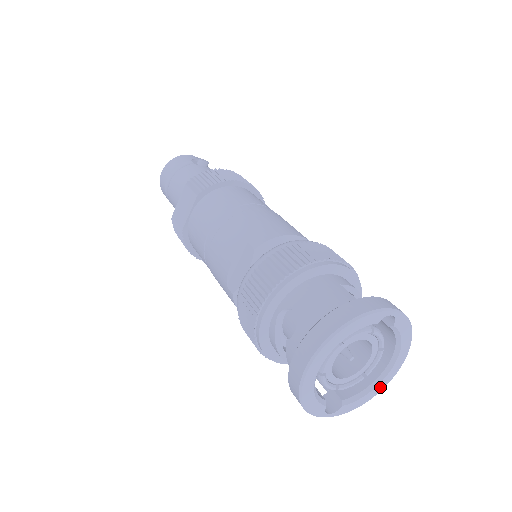
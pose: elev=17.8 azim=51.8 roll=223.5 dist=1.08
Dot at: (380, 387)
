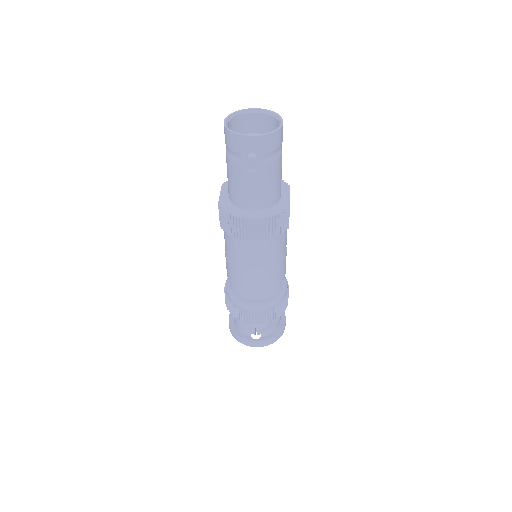
Dot at: occluded
